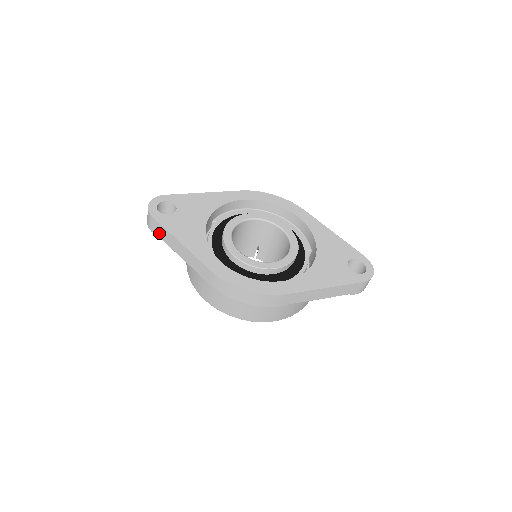
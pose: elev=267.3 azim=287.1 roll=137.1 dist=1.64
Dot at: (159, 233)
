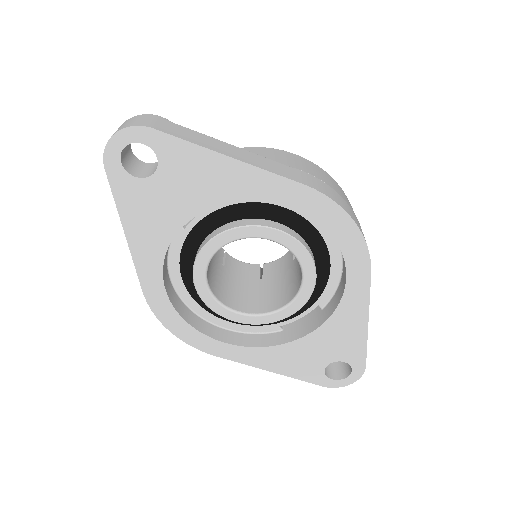
Dot at: occluded
